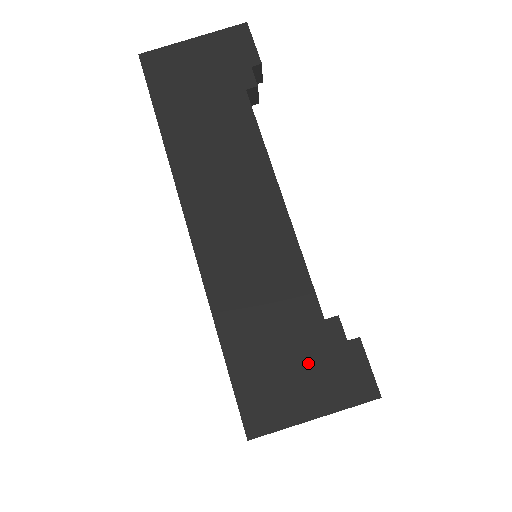
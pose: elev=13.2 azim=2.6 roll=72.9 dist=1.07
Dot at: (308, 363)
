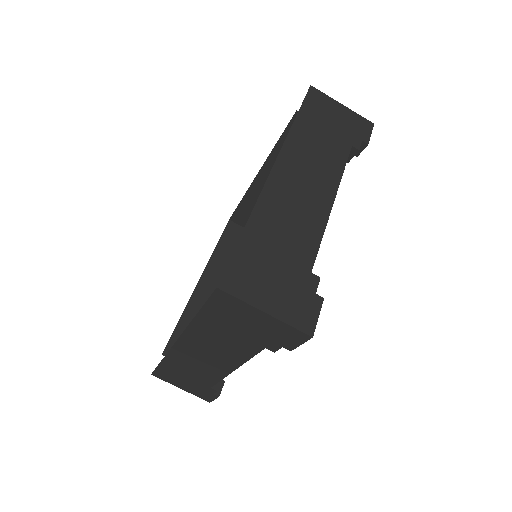
Dot at: (285, 283)
